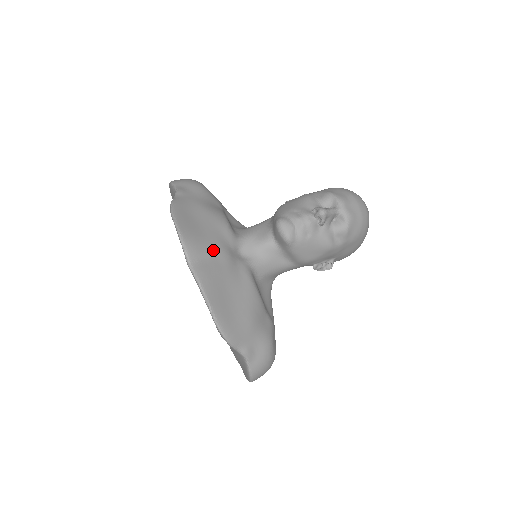
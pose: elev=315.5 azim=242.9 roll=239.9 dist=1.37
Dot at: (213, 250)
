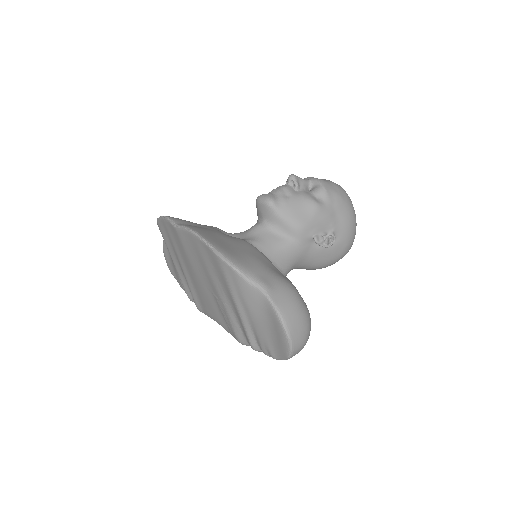
Dot at: (201, 225)
